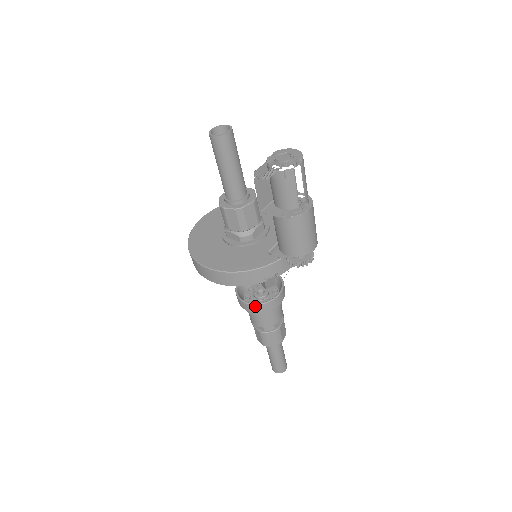
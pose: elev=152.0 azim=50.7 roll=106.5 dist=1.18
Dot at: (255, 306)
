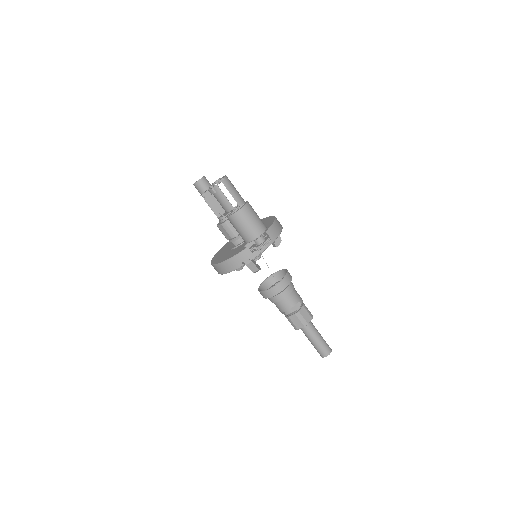
Dot at: (265, 292)
